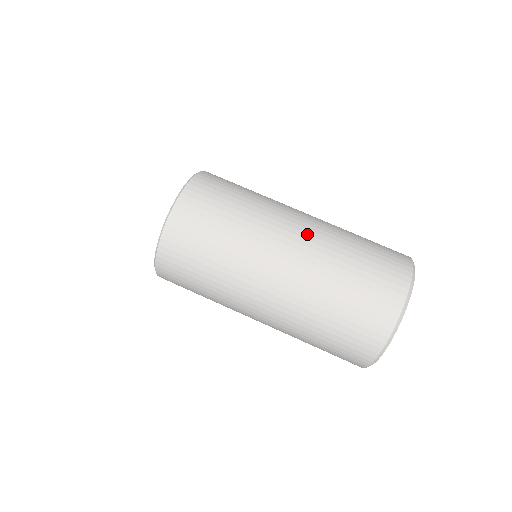
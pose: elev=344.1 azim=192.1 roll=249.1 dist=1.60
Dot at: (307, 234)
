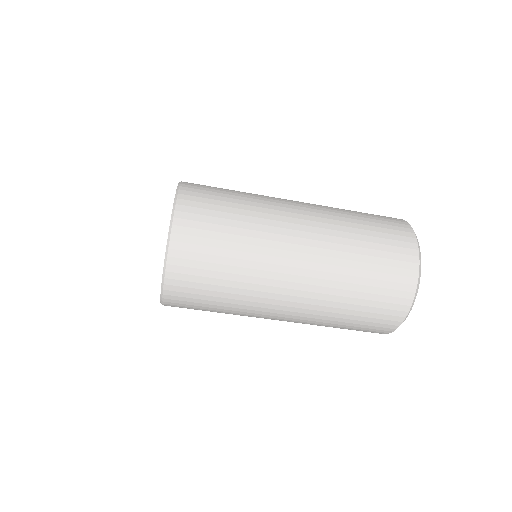
Dot at: (313, 227)
